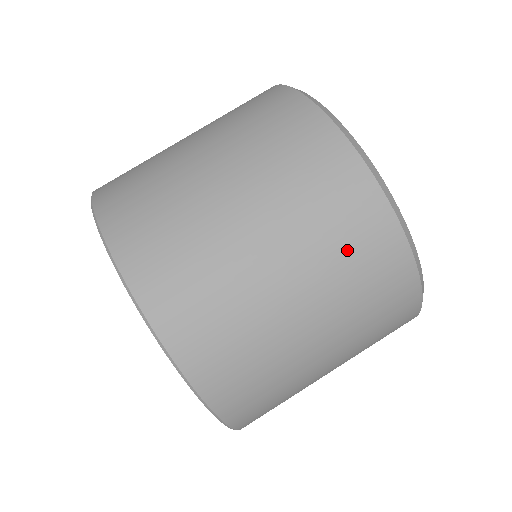
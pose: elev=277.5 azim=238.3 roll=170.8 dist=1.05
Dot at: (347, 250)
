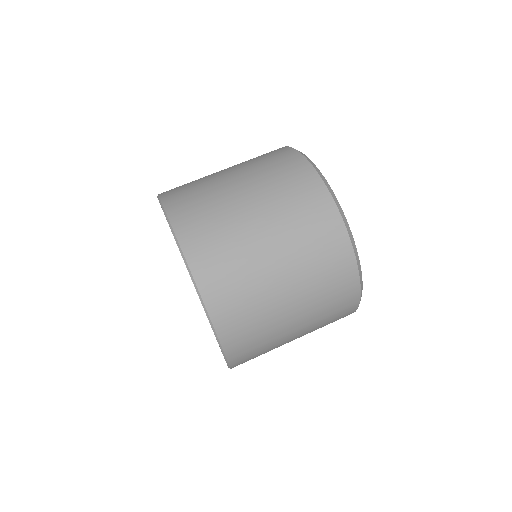
Dot at: (317, 252)
